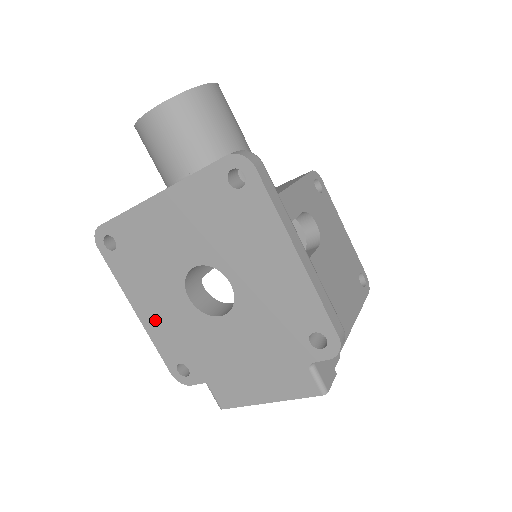
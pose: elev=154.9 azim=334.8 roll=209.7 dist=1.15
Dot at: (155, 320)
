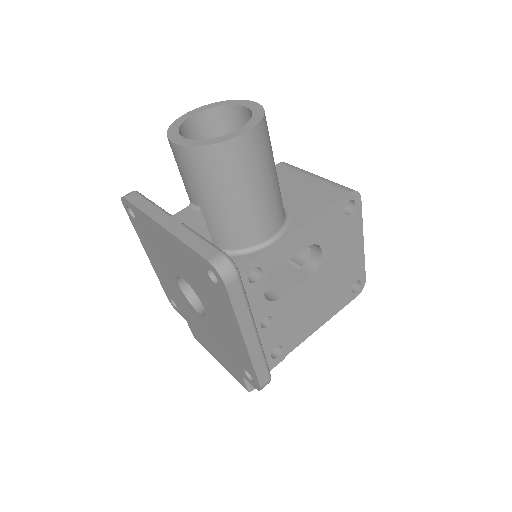
Dot at: (159, 271)
